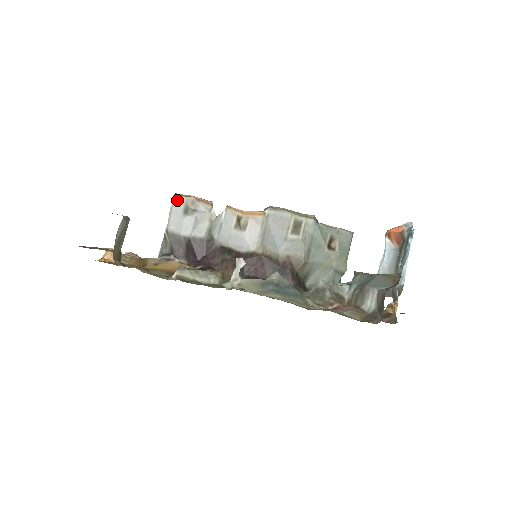
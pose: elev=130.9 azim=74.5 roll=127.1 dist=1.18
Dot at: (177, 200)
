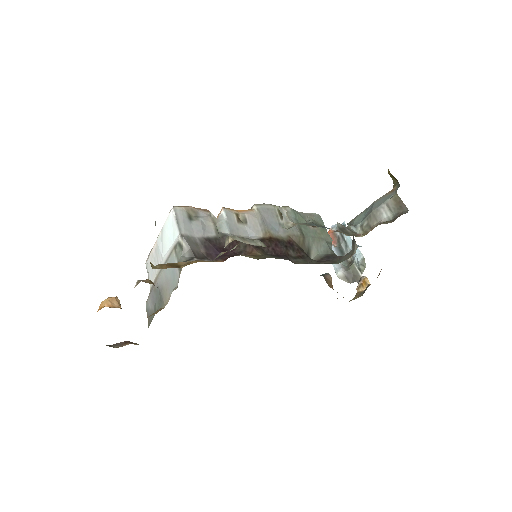
Dot at: (178, 210)
